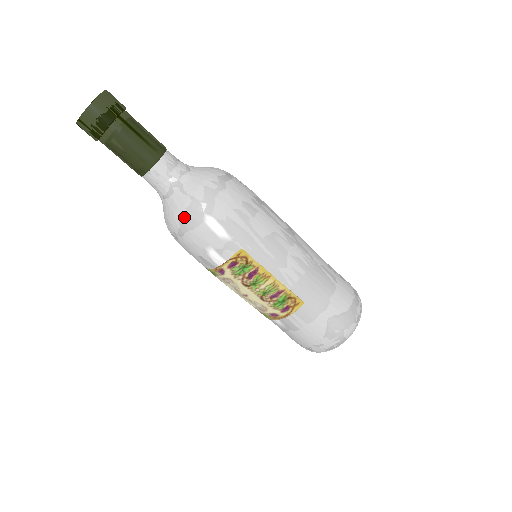
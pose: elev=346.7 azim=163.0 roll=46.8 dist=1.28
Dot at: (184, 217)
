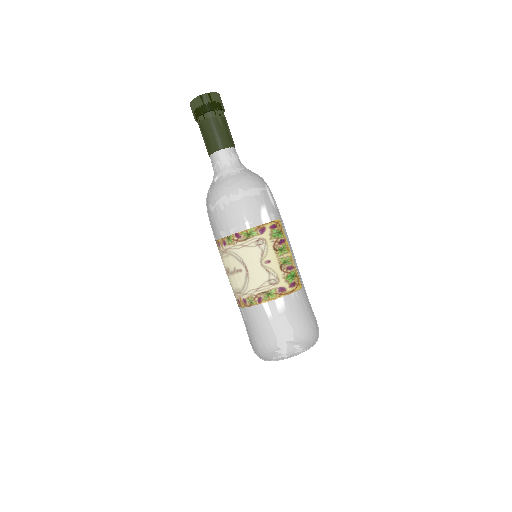
Dot at: (253, 179)
